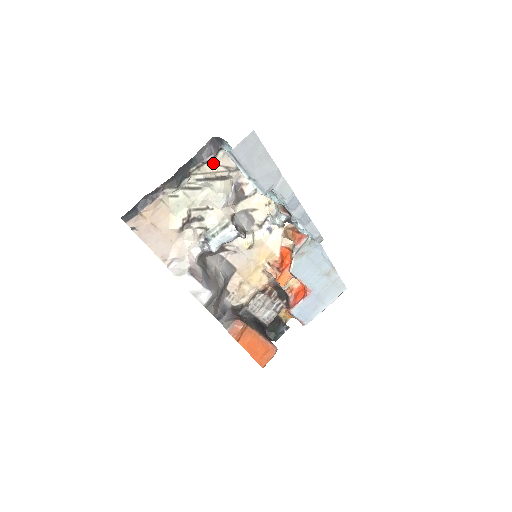
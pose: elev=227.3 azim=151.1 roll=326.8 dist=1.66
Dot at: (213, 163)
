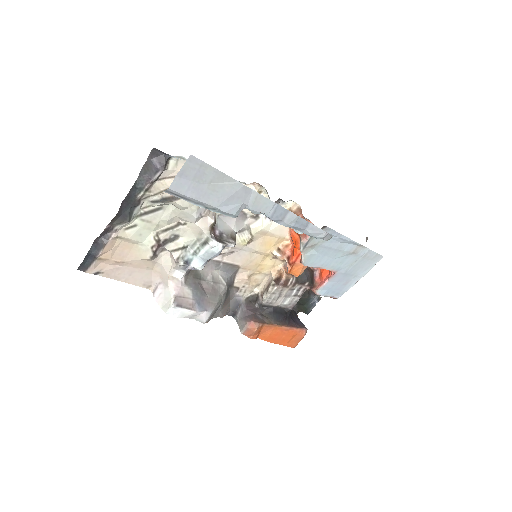
Dot at: (166, 176)
